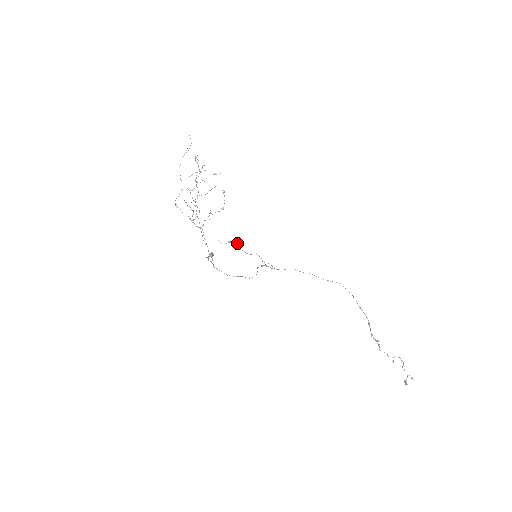
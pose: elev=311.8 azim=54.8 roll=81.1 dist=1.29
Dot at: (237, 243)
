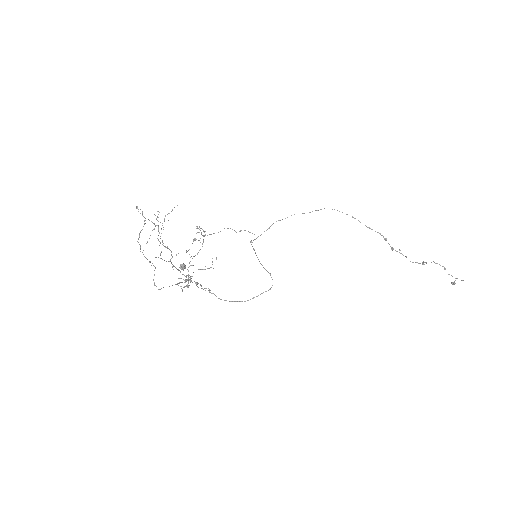
Dot at: occluded
